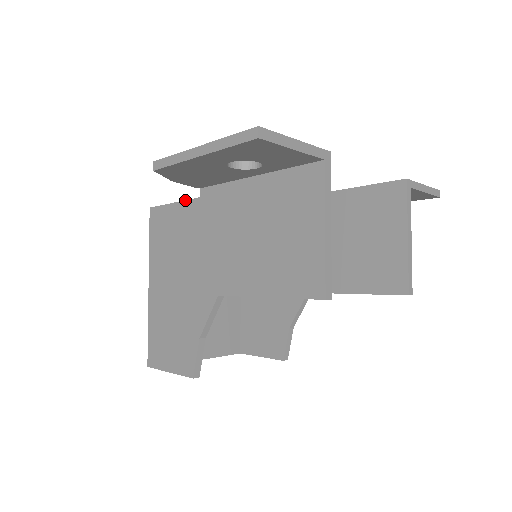
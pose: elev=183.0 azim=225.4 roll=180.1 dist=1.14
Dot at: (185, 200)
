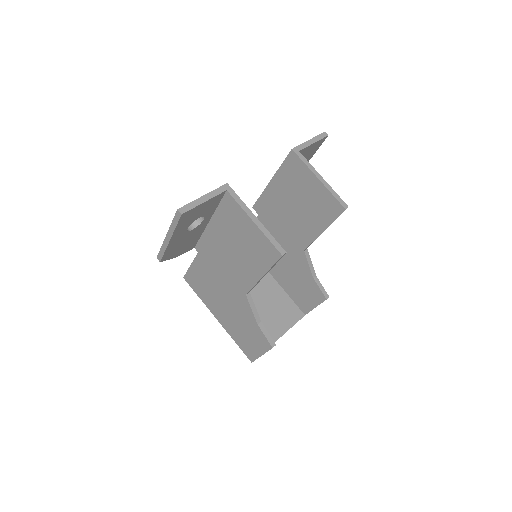
Dot at: (193, 260)
